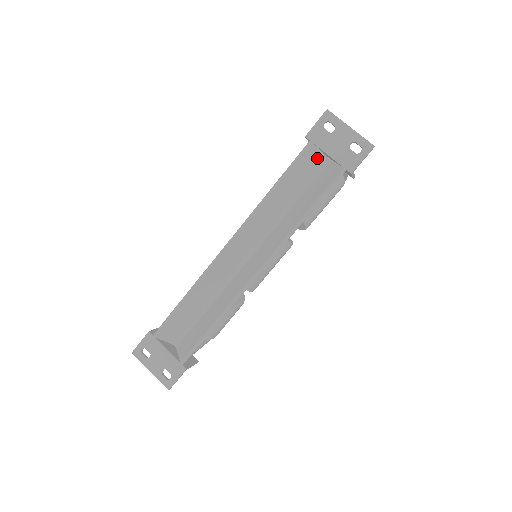
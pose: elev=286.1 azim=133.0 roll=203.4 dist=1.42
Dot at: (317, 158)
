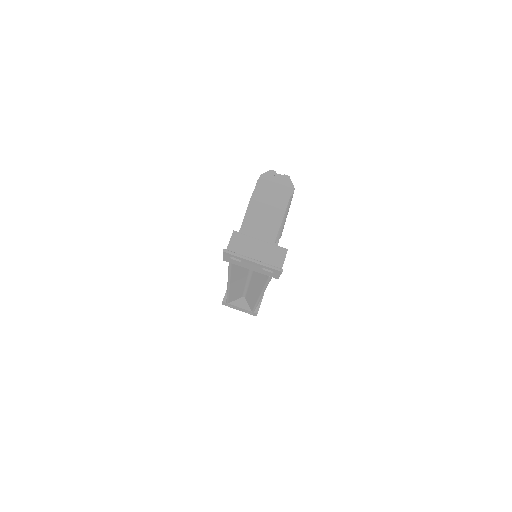
Dot at: occluded
